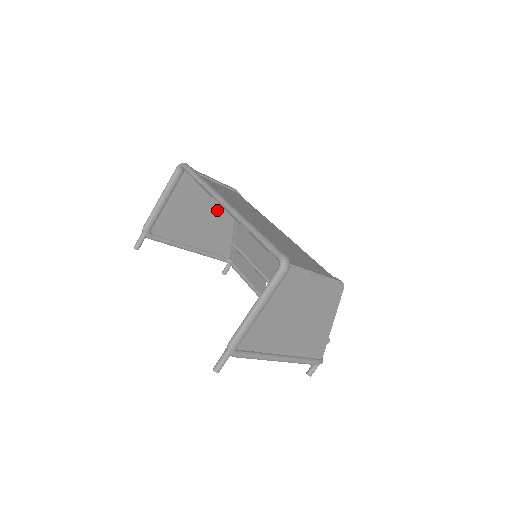
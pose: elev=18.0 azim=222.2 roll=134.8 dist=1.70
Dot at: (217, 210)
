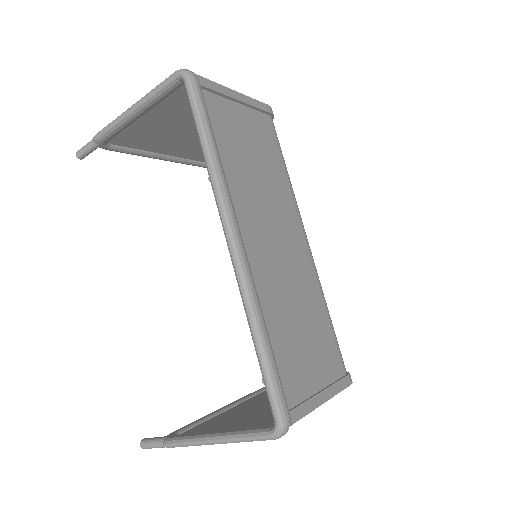
Dot at: occluded
